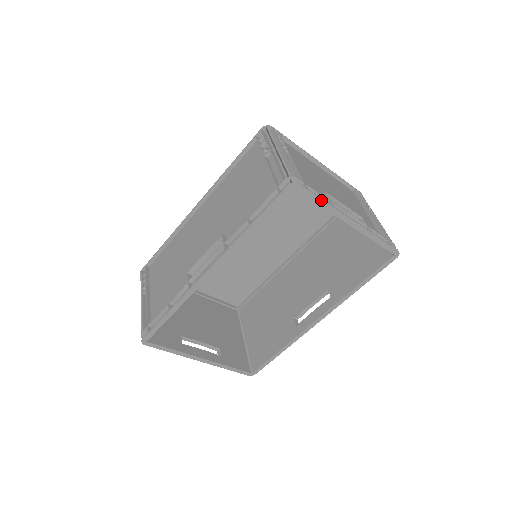
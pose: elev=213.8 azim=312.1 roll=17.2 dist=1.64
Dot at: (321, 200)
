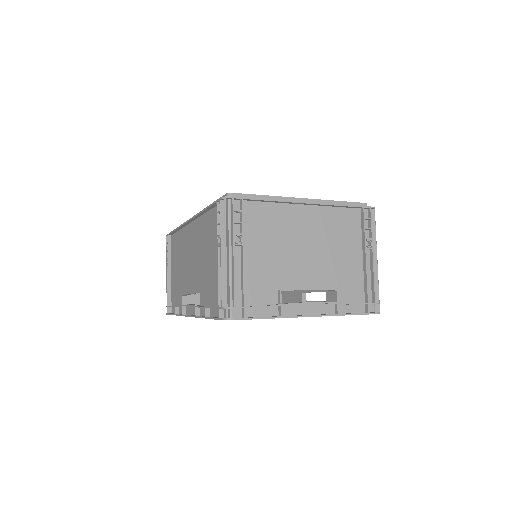
Dot at: (264, 318)
